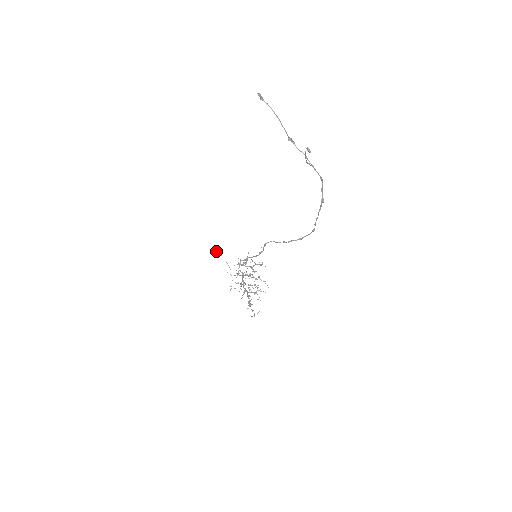
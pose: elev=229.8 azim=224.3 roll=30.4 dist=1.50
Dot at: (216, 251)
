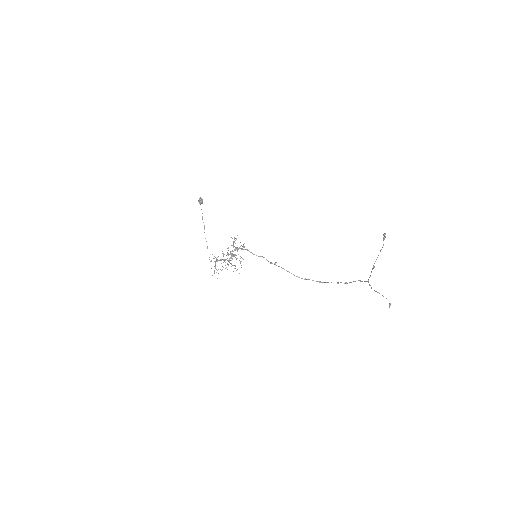
Dot at: (201, 202)
